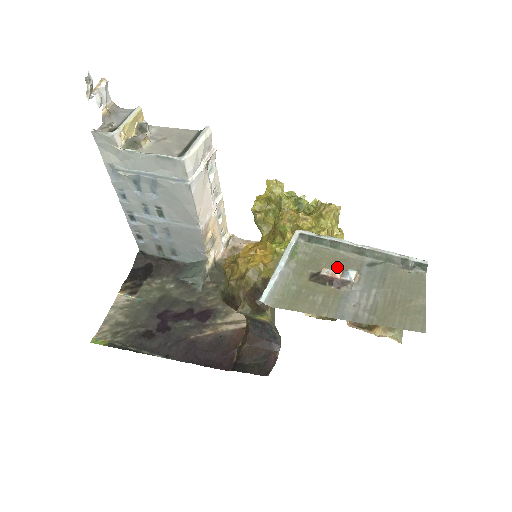
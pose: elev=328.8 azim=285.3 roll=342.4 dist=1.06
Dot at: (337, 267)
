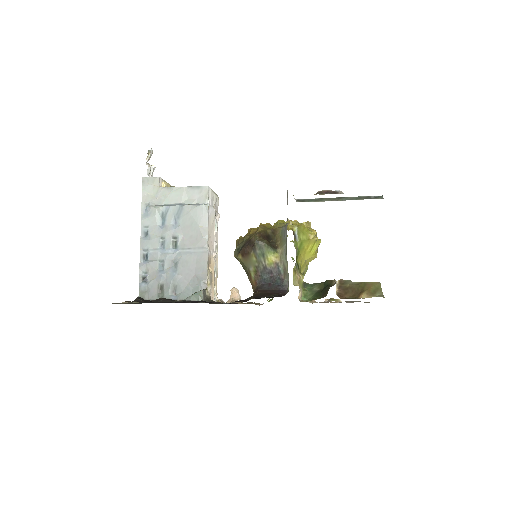
Dot at: occluded
